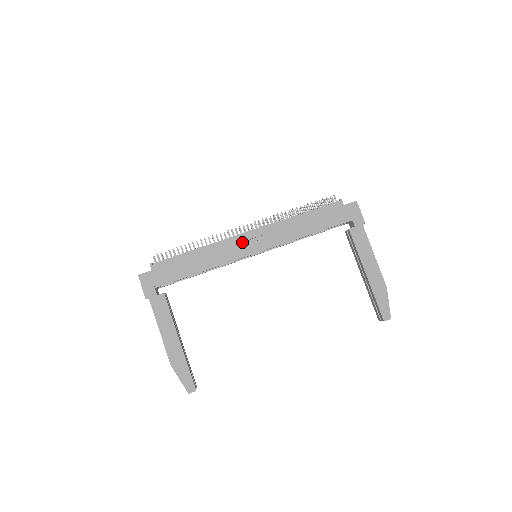
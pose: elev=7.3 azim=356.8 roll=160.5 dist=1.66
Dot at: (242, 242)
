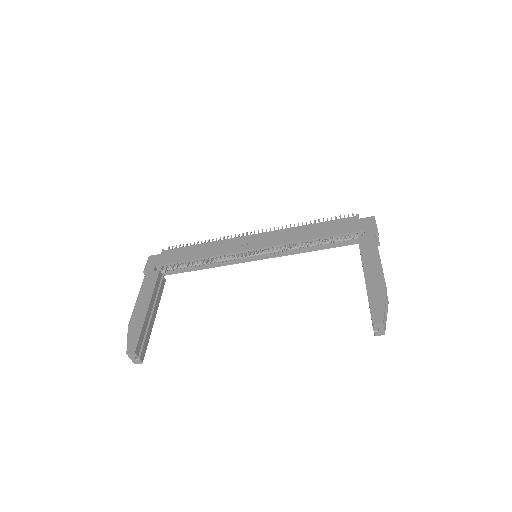
Dot at: (246, 240)
